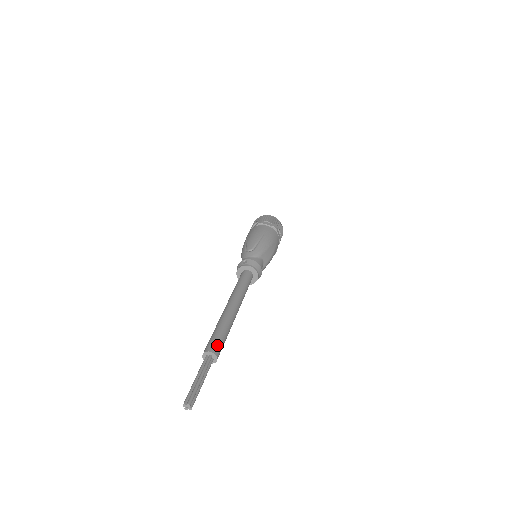
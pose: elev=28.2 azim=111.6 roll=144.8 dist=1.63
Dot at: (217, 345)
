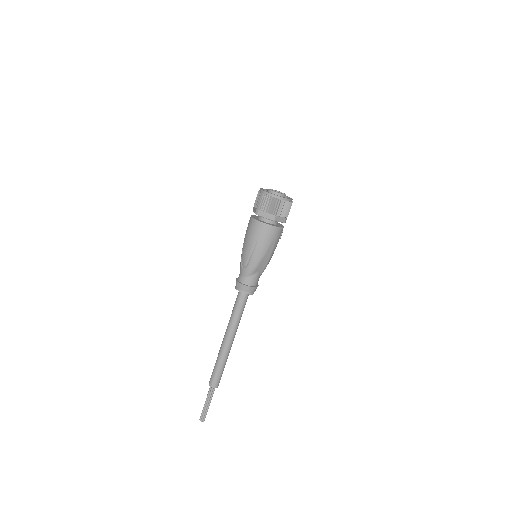
Dot at: (215, 381)
